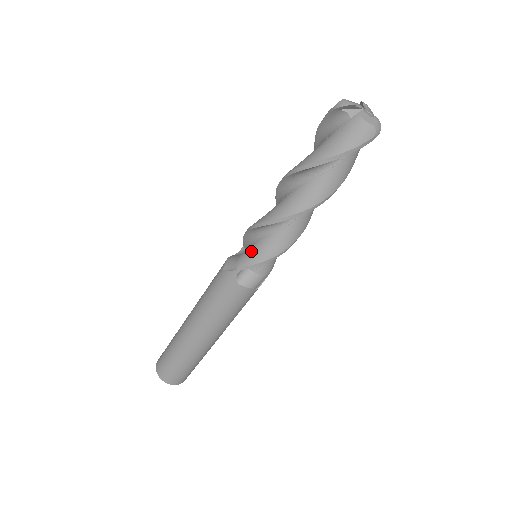
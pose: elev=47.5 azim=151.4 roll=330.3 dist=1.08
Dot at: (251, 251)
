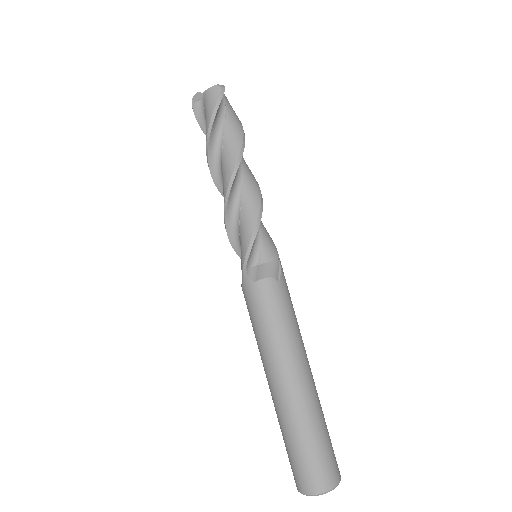
Dot at: (241, 247)
